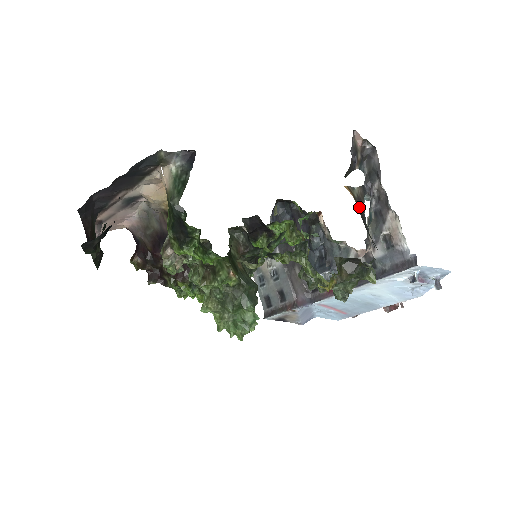
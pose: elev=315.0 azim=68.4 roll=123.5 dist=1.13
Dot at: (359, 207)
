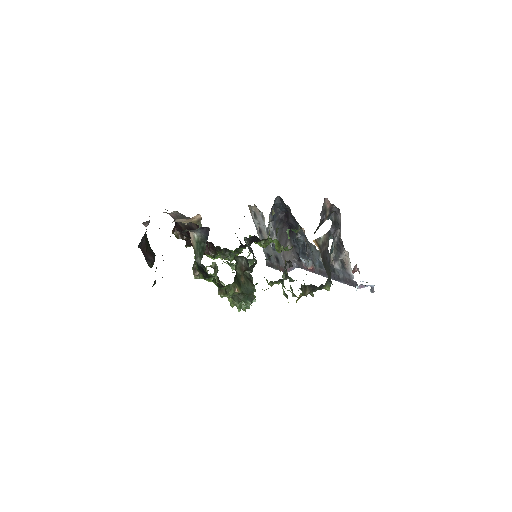
Dot at: (322, 253)
